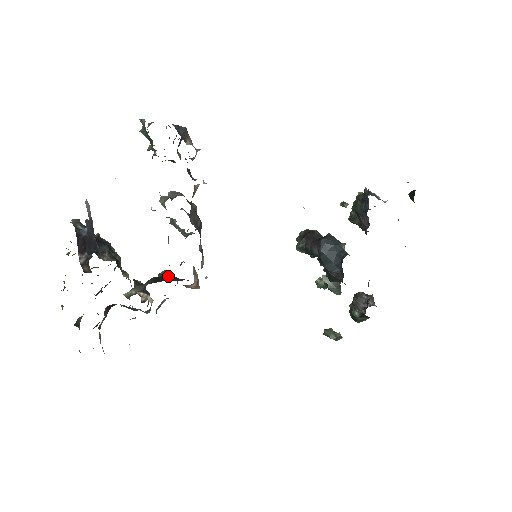
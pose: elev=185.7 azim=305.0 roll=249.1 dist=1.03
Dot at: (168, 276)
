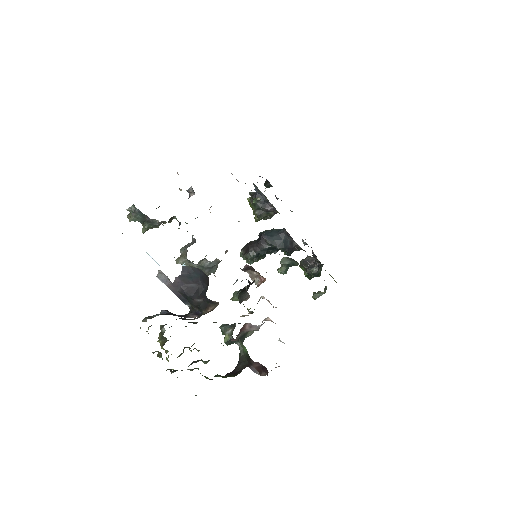
Dot at: (243, 288)
